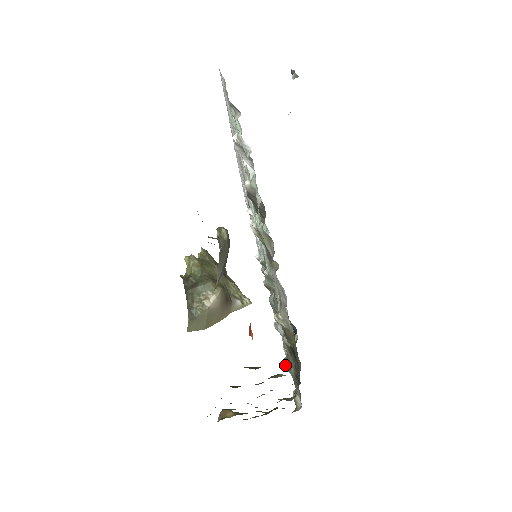
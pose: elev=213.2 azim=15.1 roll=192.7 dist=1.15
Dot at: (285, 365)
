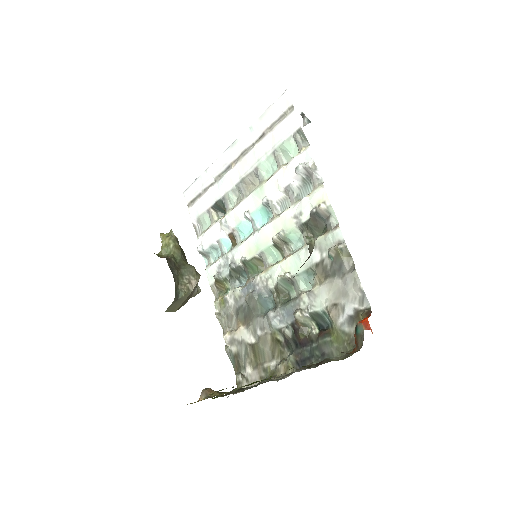
Dot at: (227, 352)
